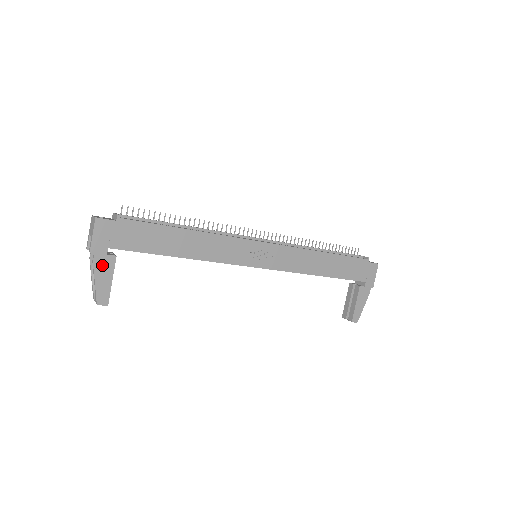
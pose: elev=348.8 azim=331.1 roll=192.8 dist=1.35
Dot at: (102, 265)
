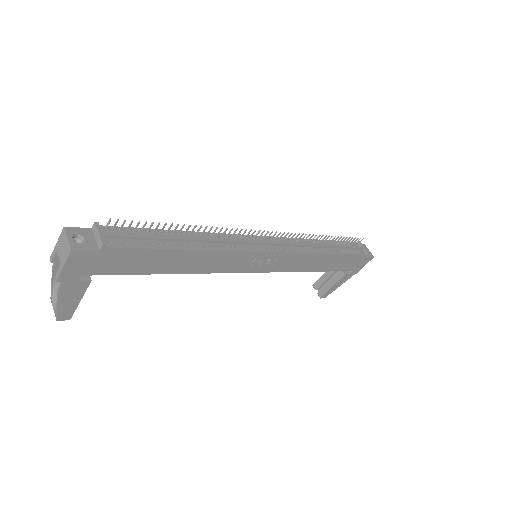
Dot at: (70, 290)
